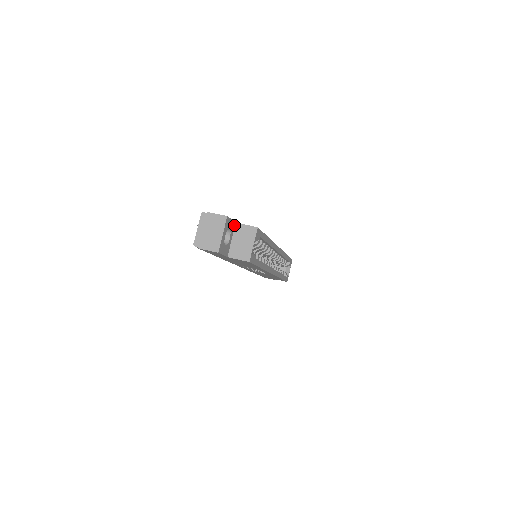
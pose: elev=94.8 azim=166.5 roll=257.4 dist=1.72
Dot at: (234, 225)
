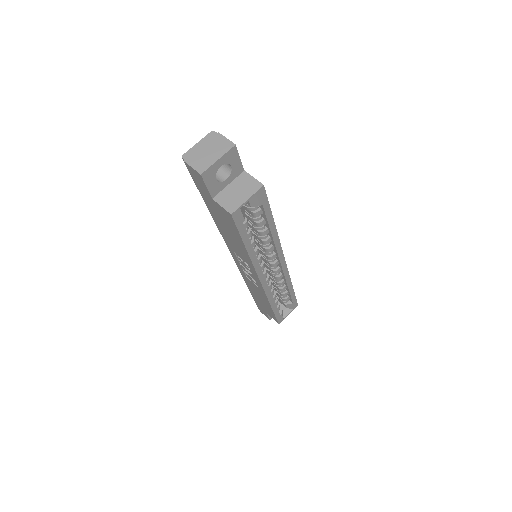
Dot at: (241, 171)
